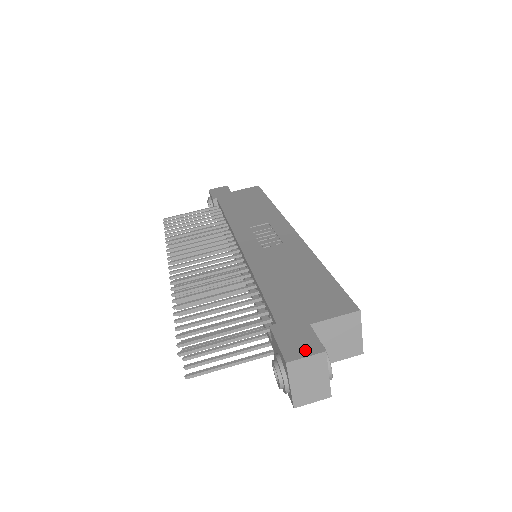
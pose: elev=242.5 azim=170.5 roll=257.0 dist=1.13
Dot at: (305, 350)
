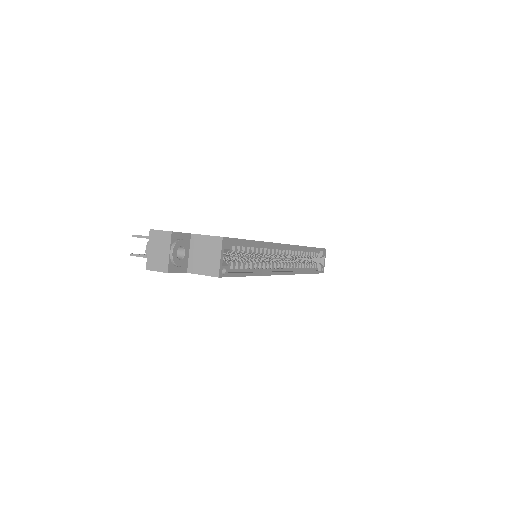
Dot at: occluded
